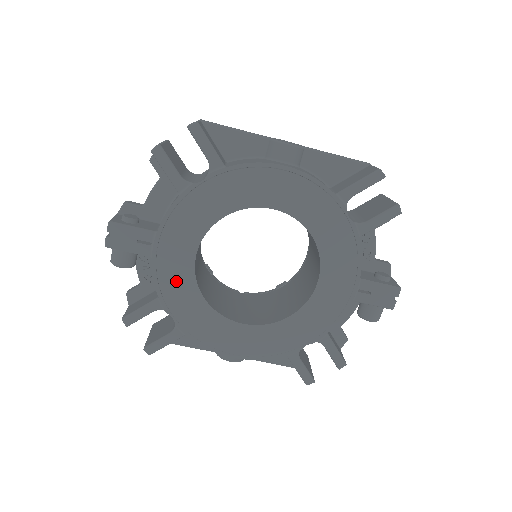
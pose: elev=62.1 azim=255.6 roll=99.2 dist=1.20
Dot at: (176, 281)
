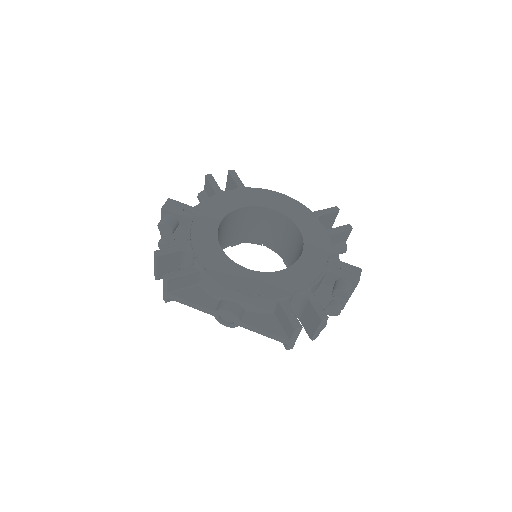
Dot at: (203, 233)
